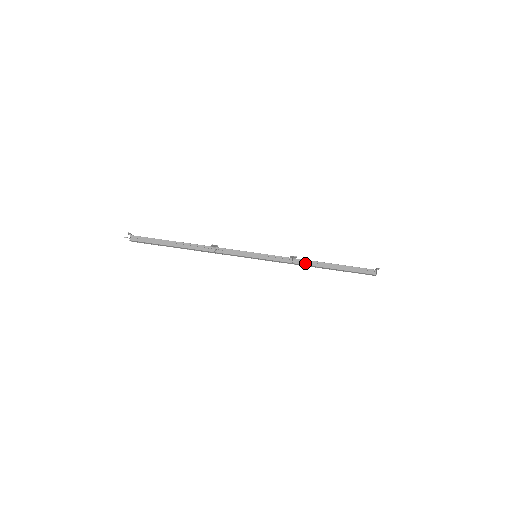
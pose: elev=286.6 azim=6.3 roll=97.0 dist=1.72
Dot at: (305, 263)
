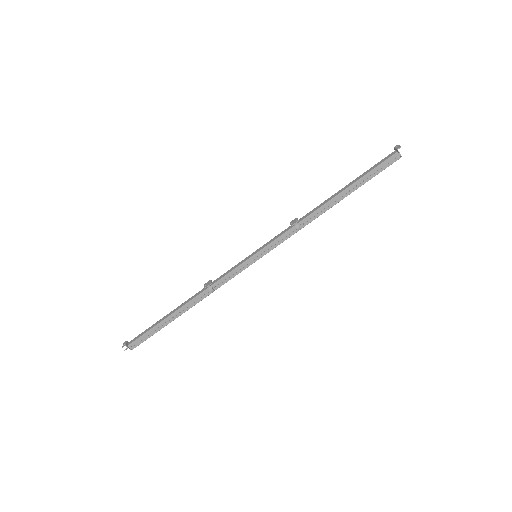
Dot at: (312, 219)
